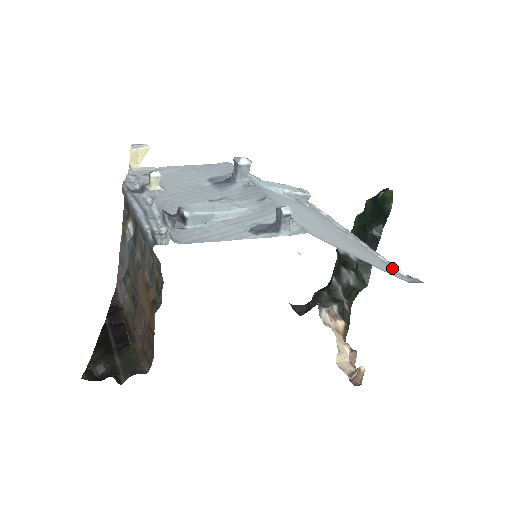
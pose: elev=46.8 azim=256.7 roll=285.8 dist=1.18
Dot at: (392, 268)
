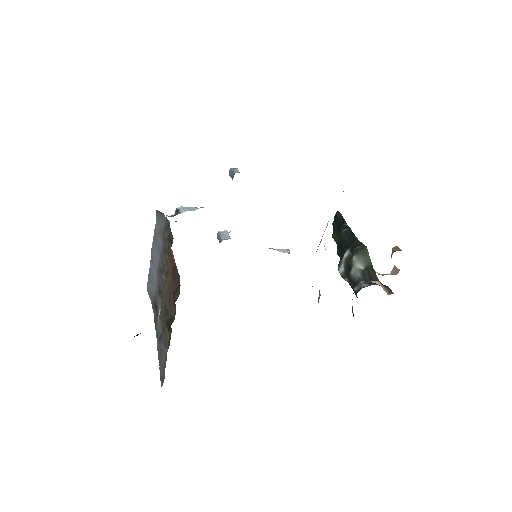
Dot at: occluded
